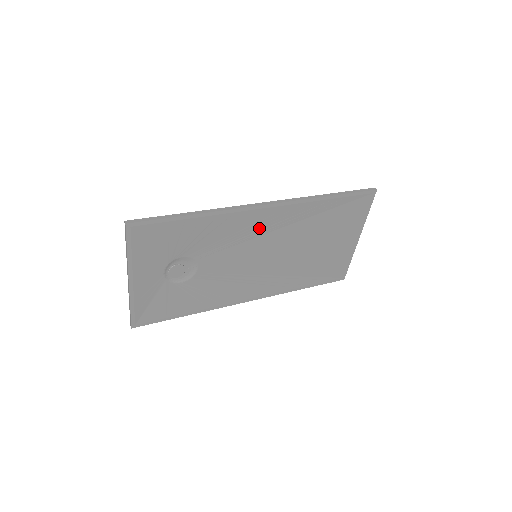
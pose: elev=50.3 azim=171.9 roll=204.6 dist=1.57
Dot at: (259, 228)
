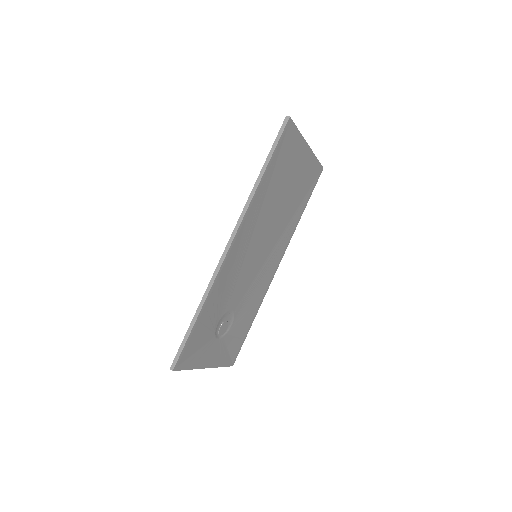
Dot at: (241, 252)
